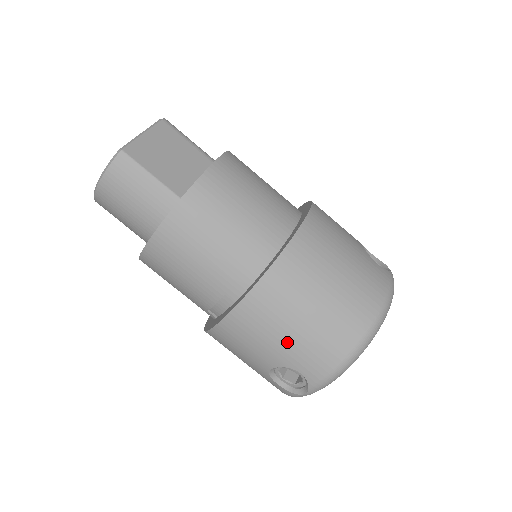
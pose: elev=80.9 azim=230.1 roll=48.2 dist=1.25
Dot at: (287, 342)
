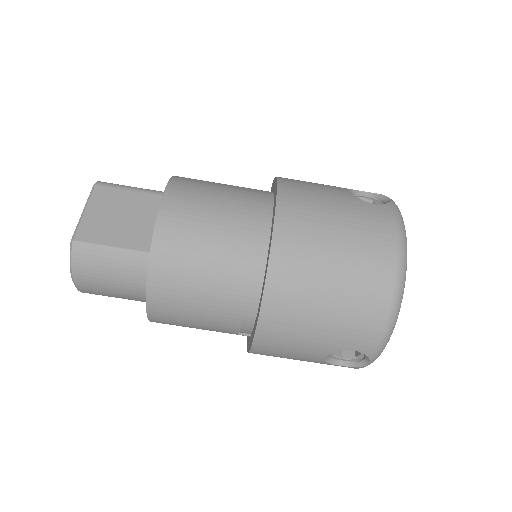
Dot at: (323, 331)
